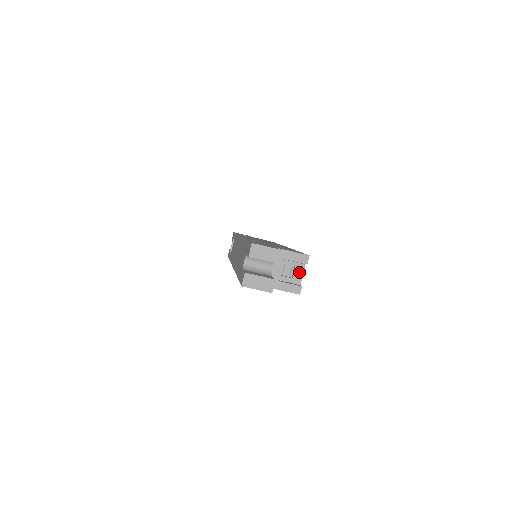
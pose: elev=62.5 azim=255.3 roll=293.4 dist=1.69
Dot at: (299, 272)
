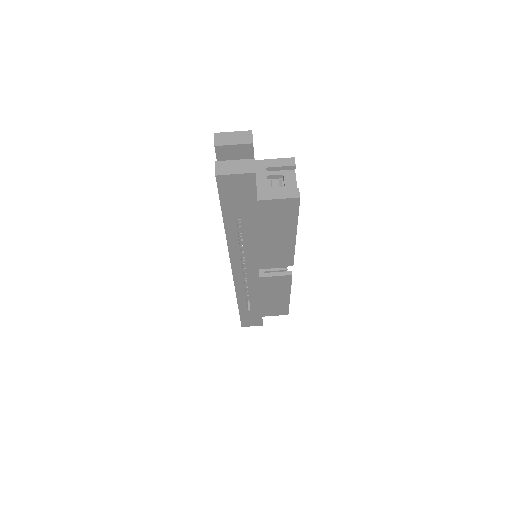
Dot at: (290, 179)
